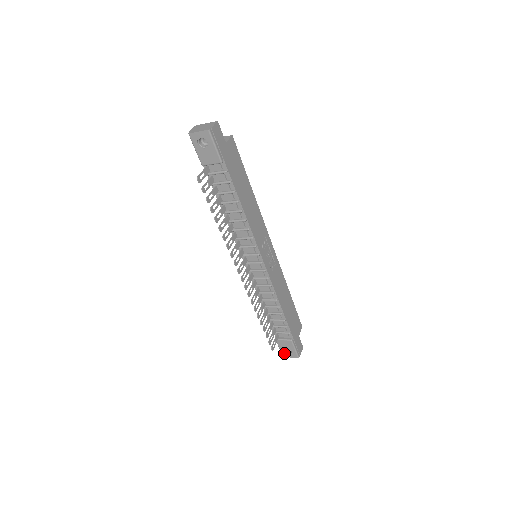
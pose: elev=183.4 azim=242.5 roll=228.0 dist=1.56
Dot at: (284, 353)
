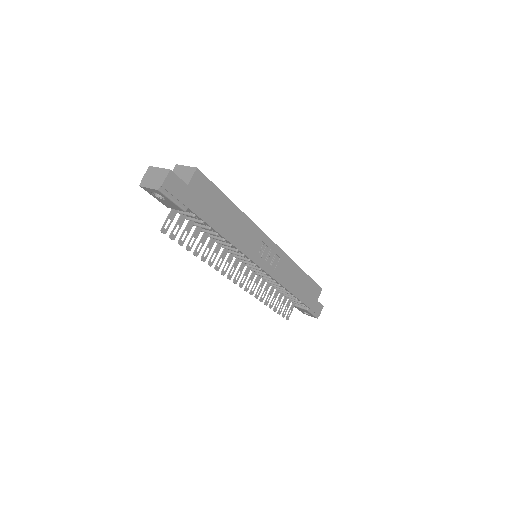
Dot at: (303, 312)
